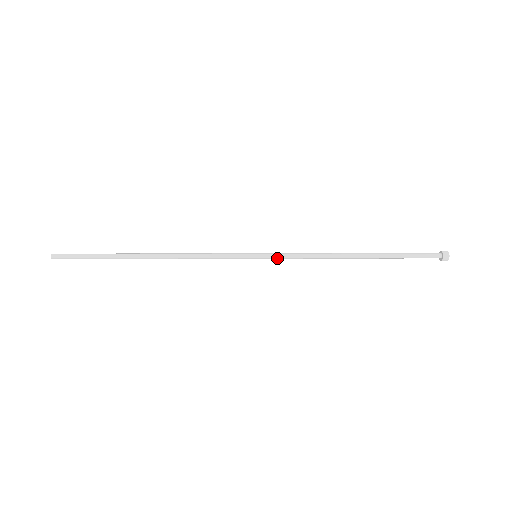
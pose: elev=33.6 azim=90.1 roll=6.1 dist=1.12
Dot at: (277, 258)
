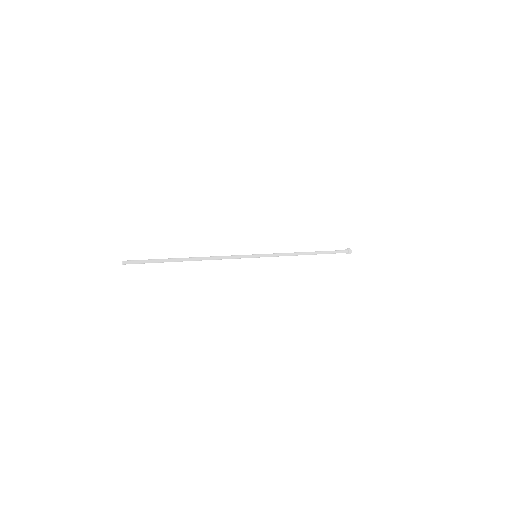
Dot at: (267, 256)
